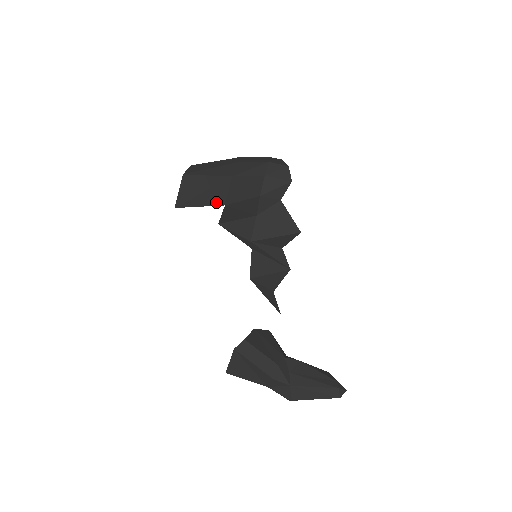
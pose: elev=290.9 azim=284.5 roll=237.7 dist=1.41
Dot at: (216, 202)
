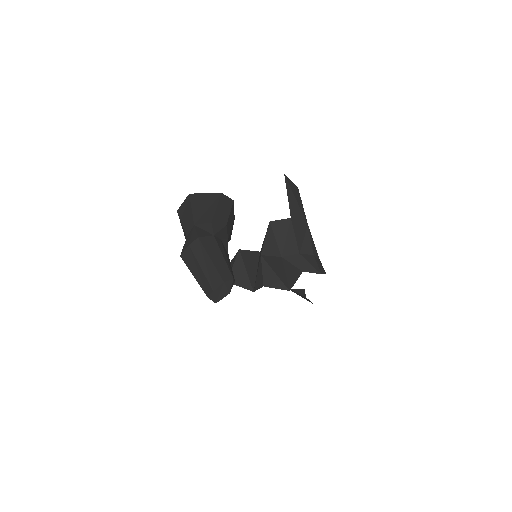
Dot at: (292, 210)
